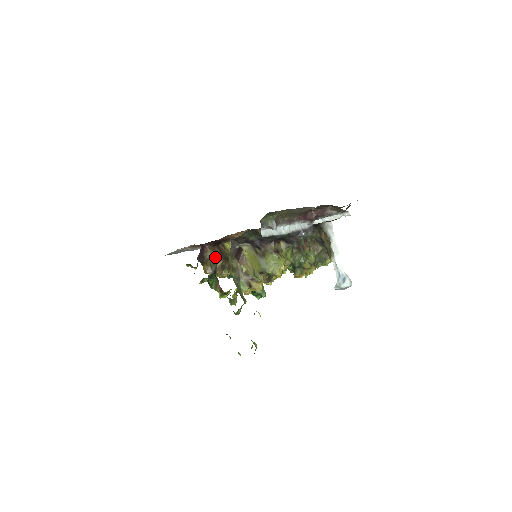
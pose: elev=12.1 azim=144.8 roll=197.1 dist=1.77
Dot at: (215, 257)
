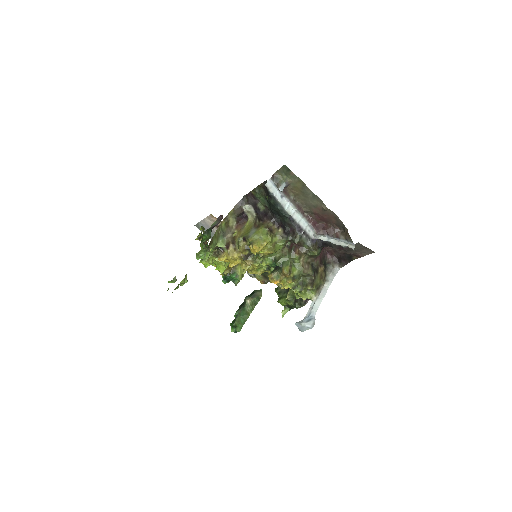
Dot at: occluded
